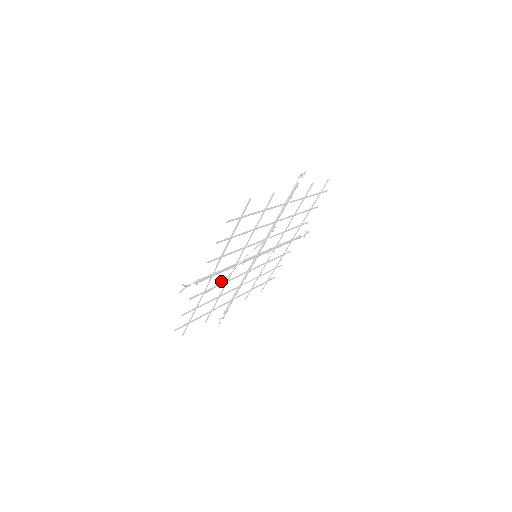
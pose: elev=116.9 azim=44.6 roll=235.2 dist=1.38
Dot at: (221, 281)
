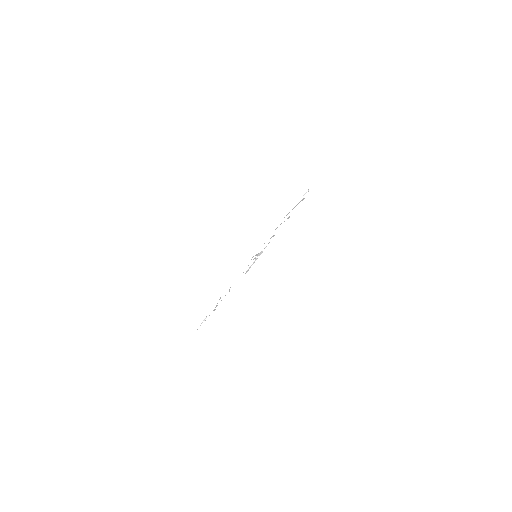
Dot at: (250, 267)
